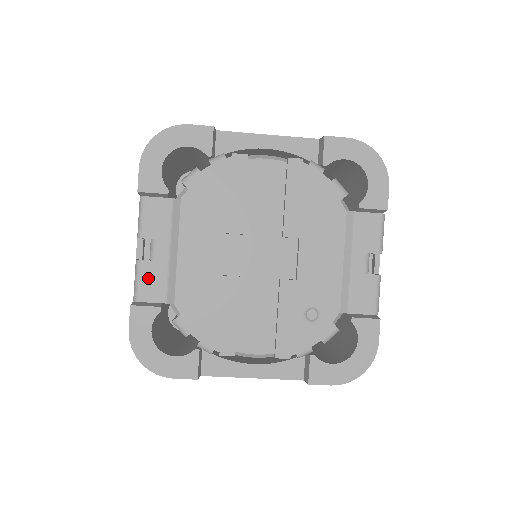
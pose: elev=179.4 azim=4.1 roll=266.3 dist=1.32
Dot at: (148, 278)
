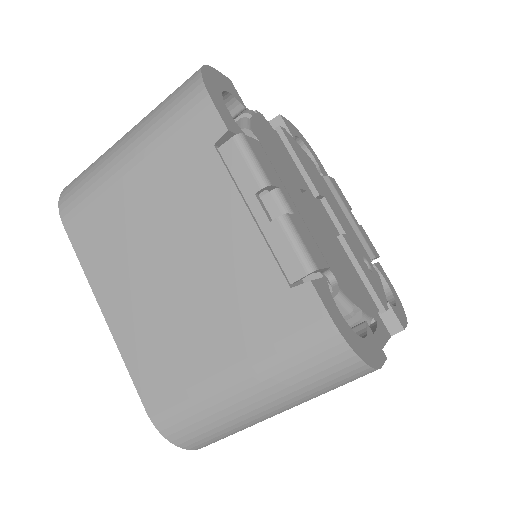
Dot at: (304, 237)
